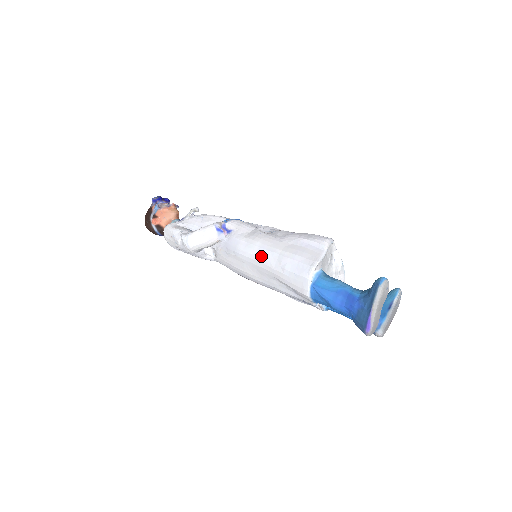
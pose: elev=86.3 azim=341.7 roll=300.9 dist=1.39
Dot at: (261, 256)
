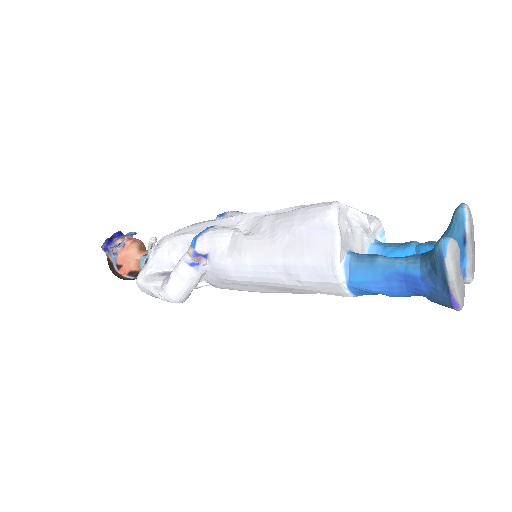
Dot at: (262, 276)
